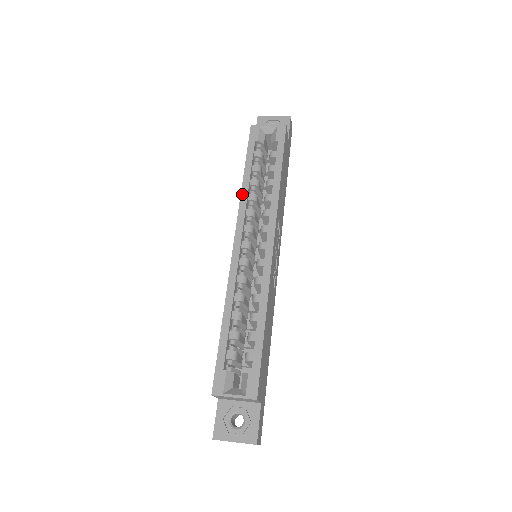
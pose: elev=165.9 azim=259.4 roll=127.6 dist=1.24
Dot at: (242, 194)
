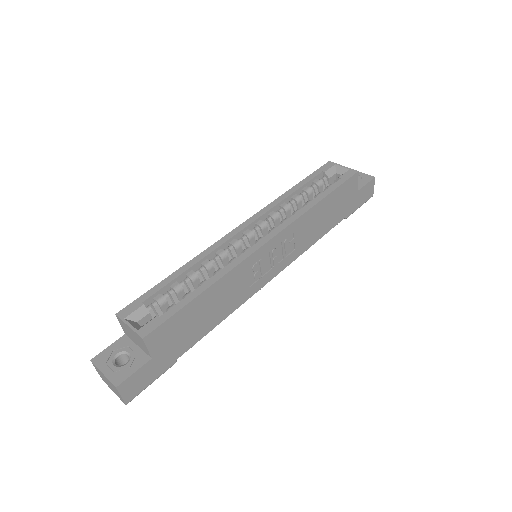
Dot at: (278, 199)
